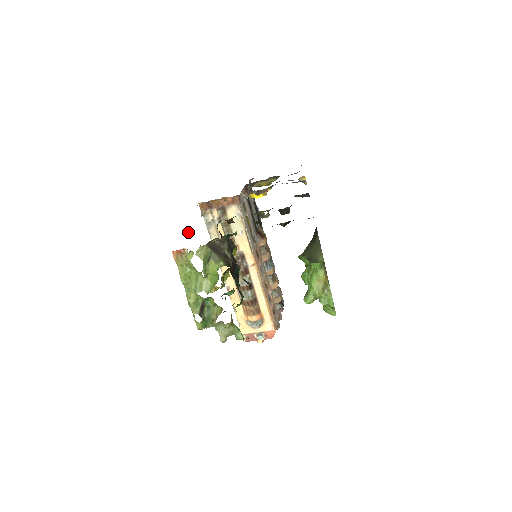
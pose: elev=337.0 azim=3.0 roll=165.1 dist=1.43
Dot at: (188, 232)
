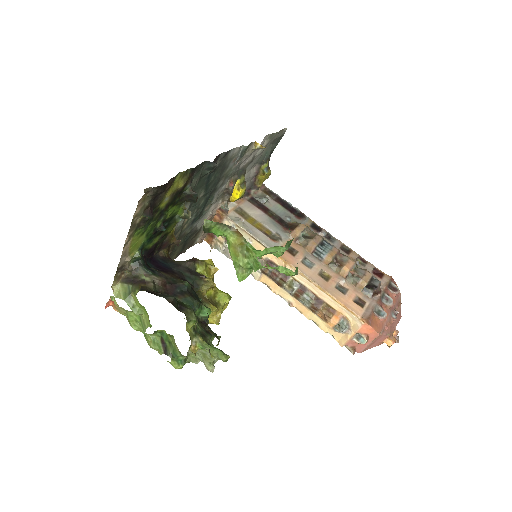
Dot at: occluded
